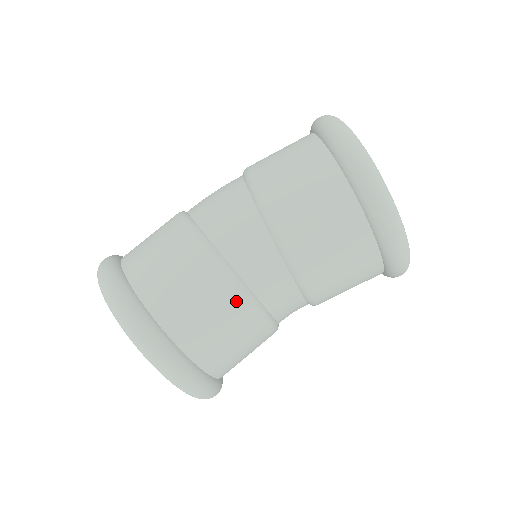
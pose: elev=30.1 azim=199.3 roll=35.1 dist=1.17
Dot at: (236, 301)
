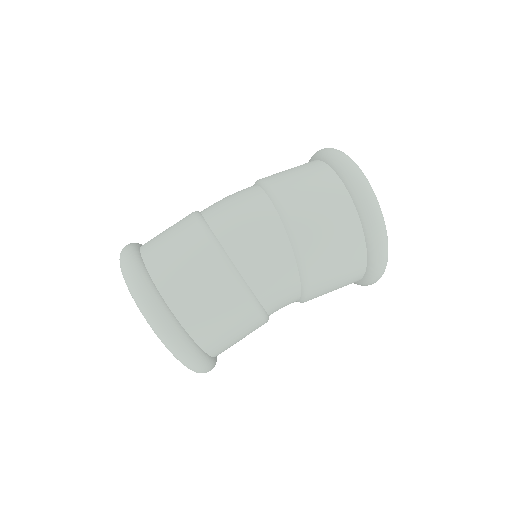
Dot at: occluded
